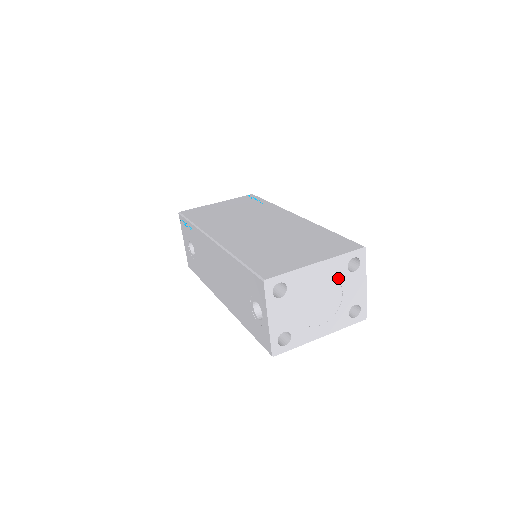
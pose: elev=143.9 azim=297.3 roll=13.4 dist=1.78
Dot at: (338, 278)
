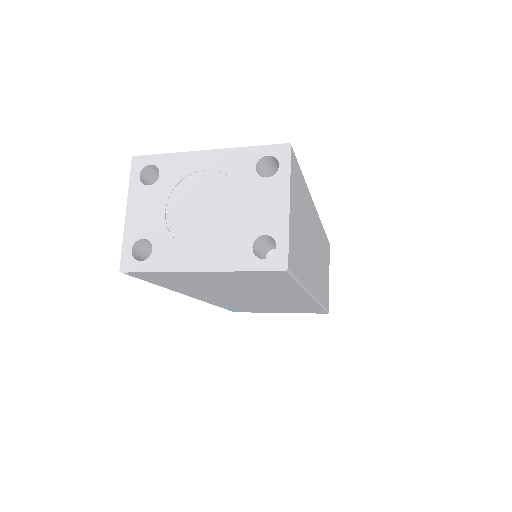
Dot at: (238, 181)
